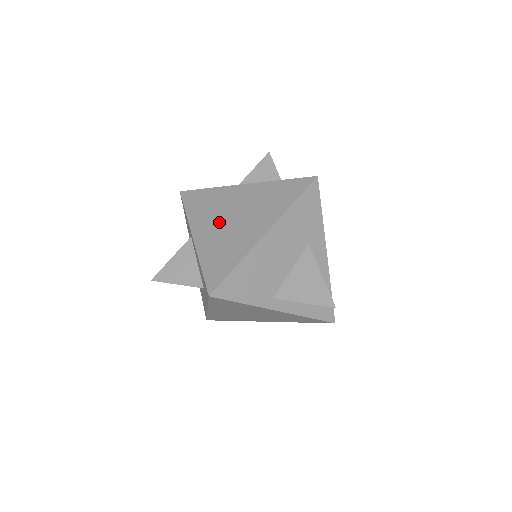
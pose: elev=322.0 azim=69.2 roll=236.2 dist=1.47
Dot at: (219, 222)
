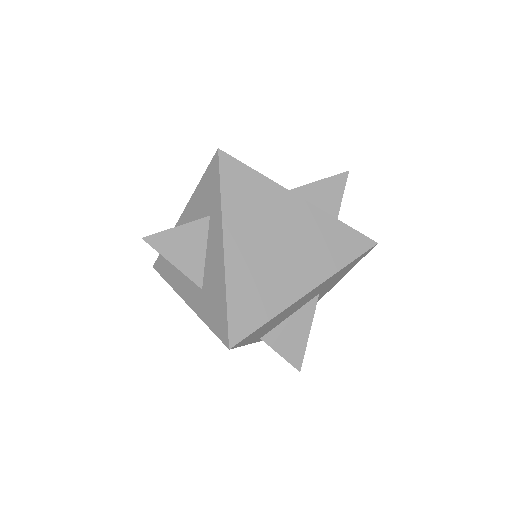
Dot at: occluded
